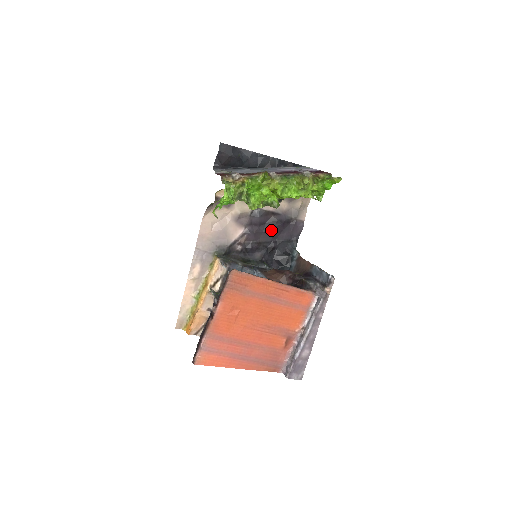
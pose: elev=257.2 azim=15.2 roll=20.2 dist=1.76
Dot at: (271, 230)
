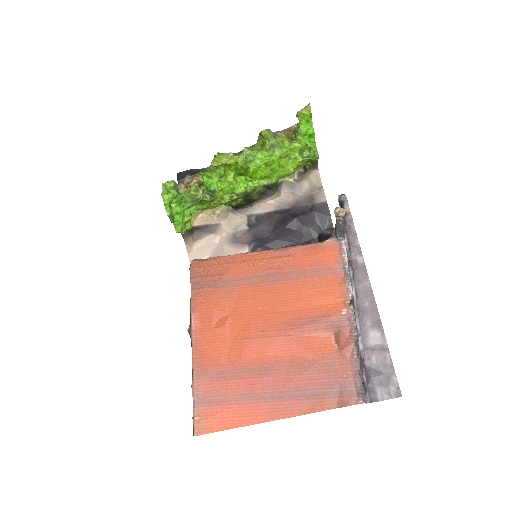
Dot at: (285, 232)
